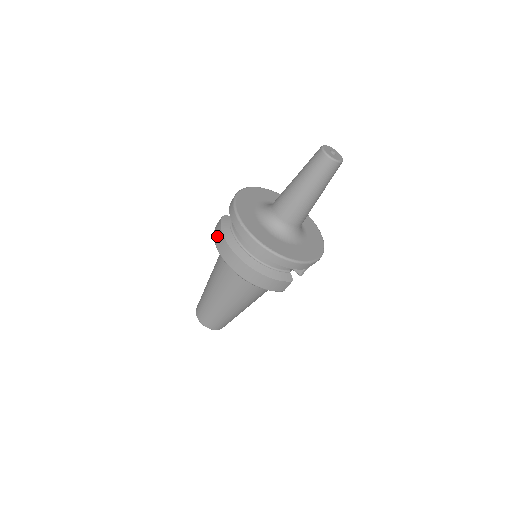
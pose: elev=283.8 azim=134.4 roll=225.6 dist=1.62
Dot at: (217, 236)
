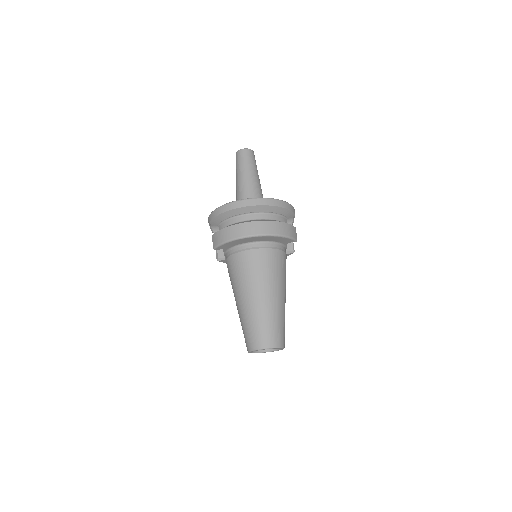
Dot at: (223, 236)
